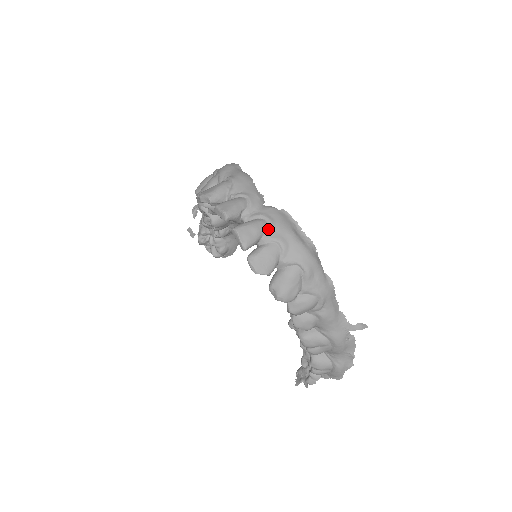
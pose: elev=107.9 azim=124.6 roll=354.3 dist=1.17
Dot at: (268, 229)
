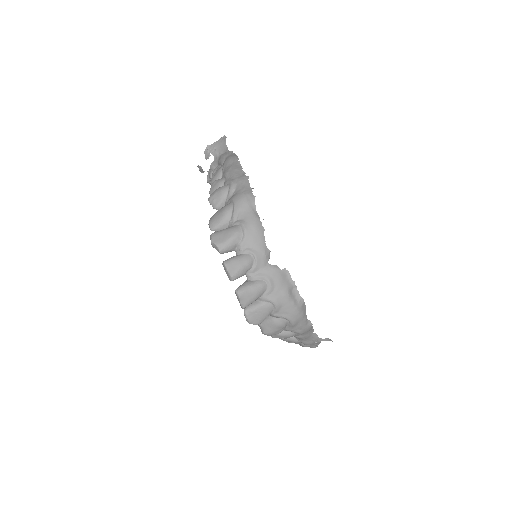
Dot at: (267, 291)
